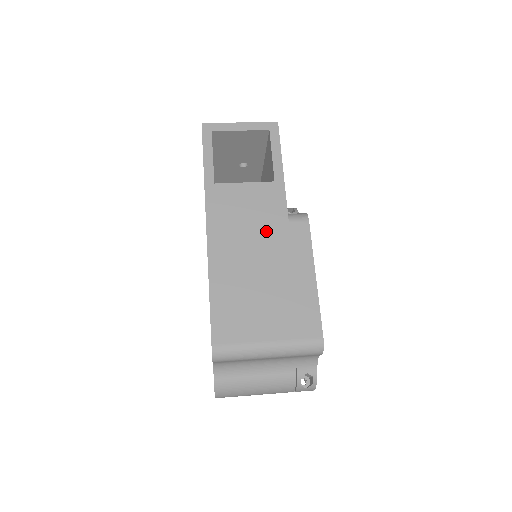
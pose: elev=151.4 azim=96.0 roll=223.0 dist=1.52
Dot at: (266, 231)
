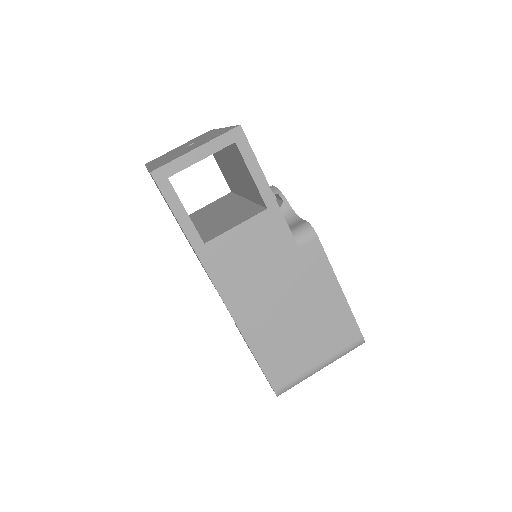
Dot at: (280, 269)
